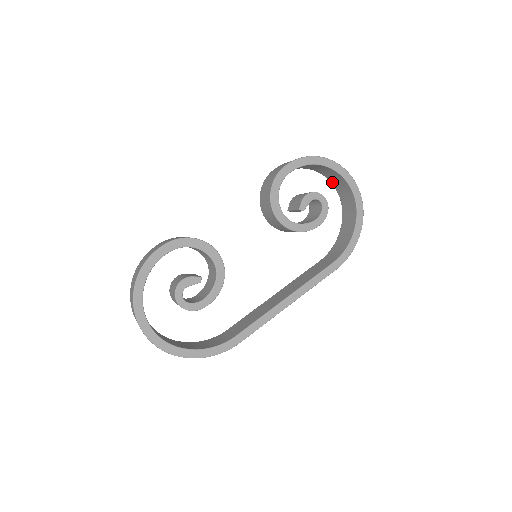
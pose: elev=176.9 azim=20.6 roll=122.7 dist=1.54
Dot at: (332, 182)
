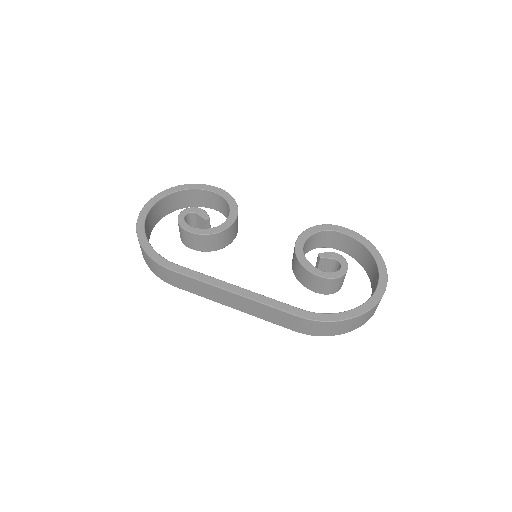
Dot at: (372, 289)
